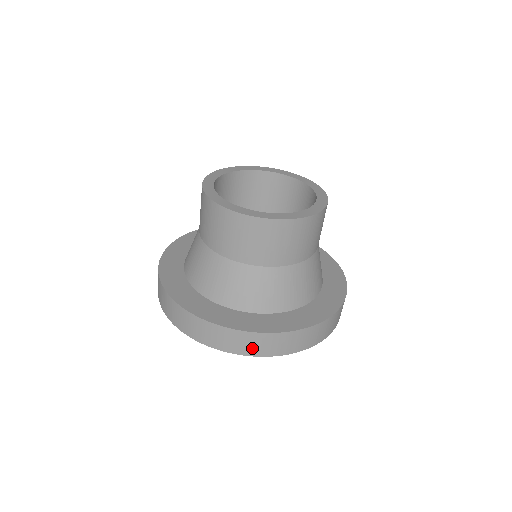
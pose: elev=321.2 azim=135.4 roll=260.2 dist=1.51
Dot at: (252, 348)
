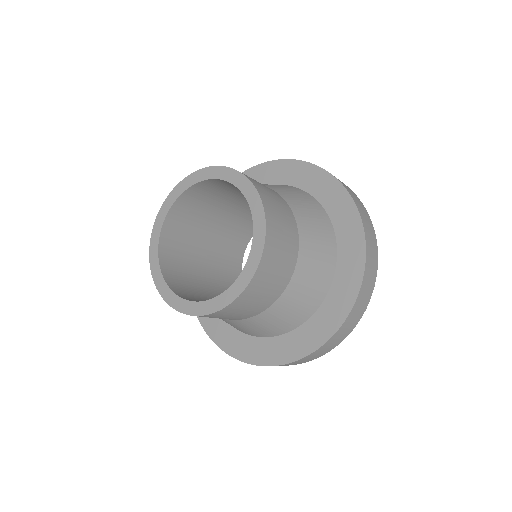
Dot at: occluded
